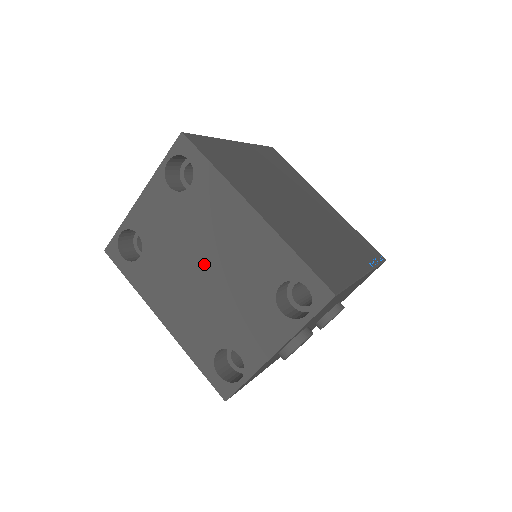
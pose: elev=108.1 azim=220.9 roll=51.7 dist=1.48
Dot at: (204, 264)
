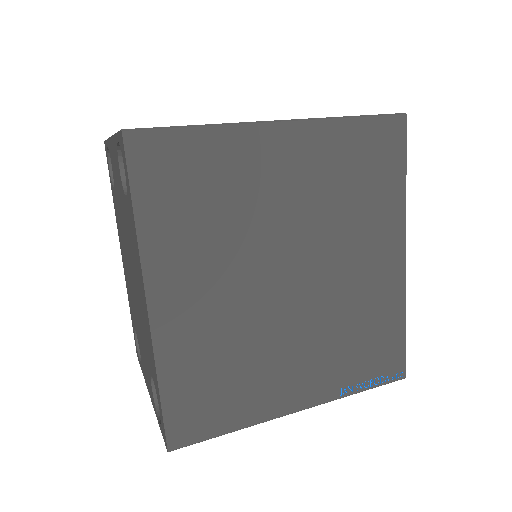
Dot at: (131, 272)
